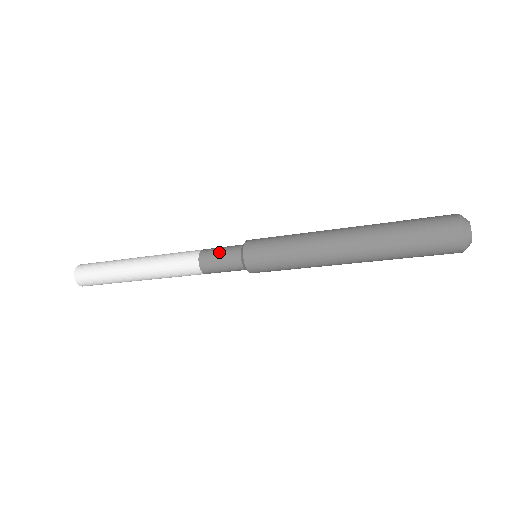
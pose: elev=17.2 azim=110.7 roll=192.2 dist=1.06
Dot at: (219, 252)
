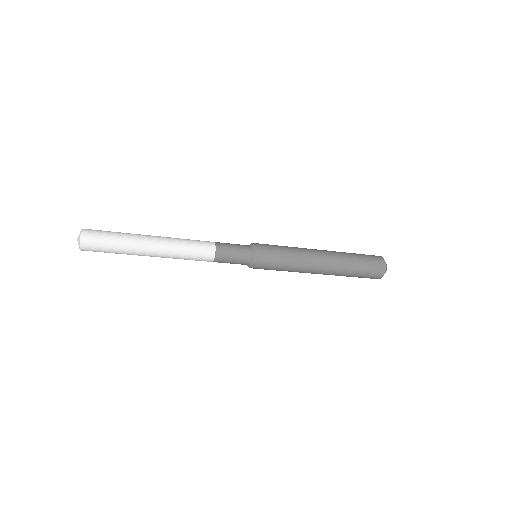
Dot at: (233, 257)
